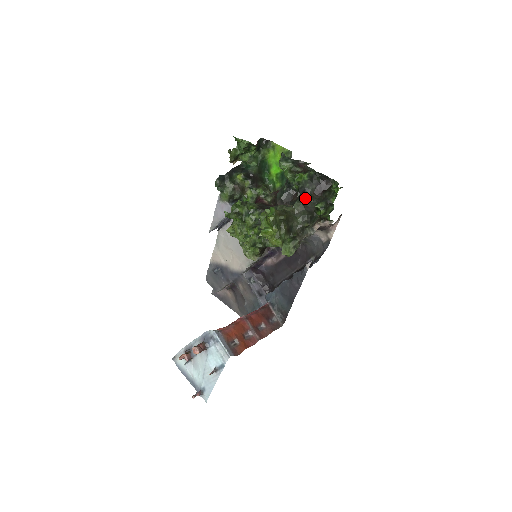
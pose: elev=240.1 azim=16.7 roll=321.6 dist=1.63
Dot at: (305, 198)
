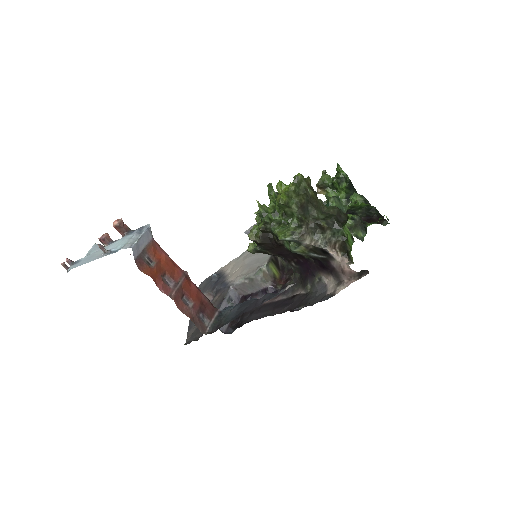
Dot at: (346, 215)
